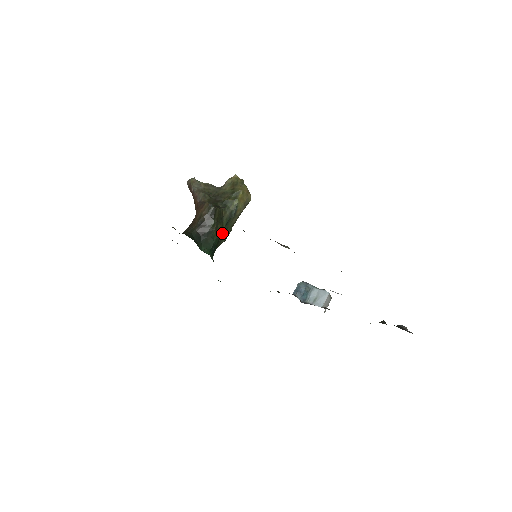
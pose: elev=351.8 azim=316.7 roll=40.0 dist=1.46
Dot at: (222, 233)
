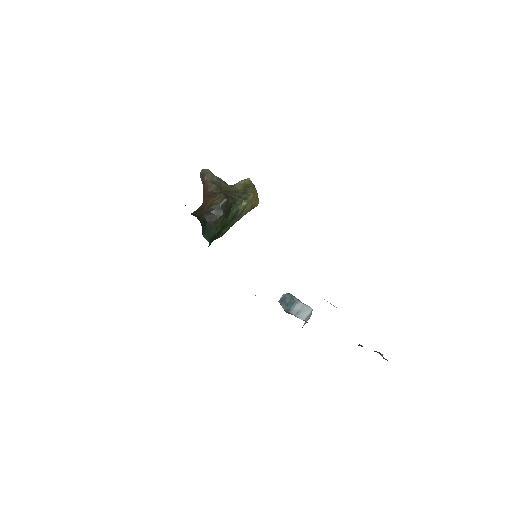
Dot at: (223, 228)
